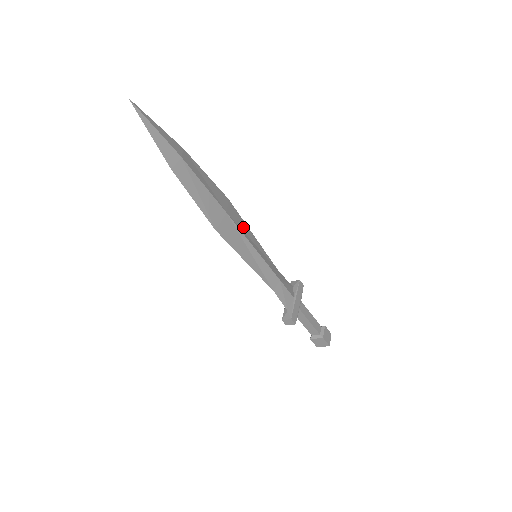
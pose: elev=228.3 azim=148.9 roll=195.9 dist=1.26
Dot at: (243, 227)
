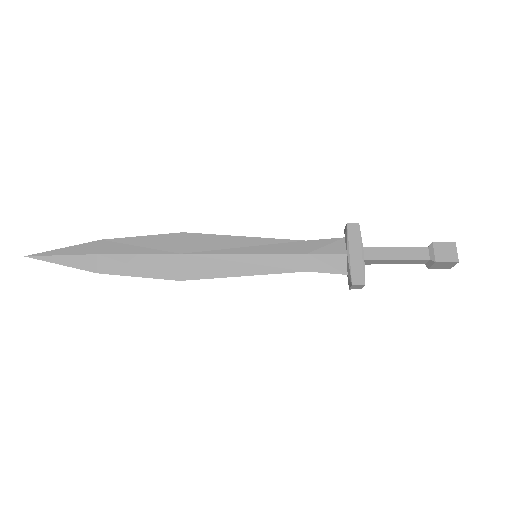
Dot at: (217, 244)
